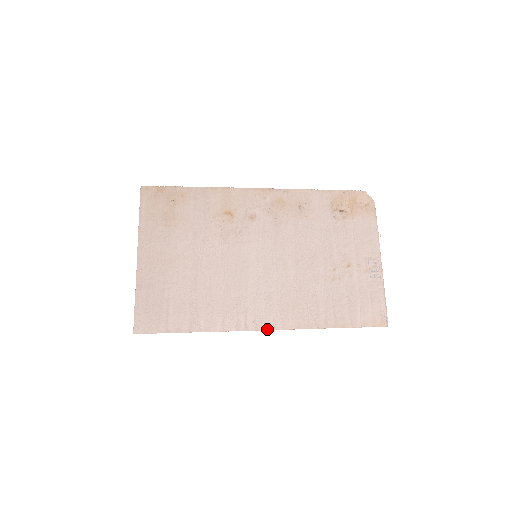
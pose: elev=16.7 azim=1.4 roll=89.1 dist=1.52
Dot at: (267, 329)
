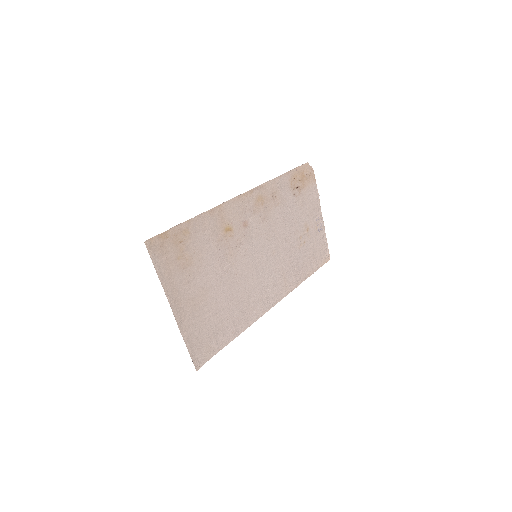
Dot at: (275, 304)
